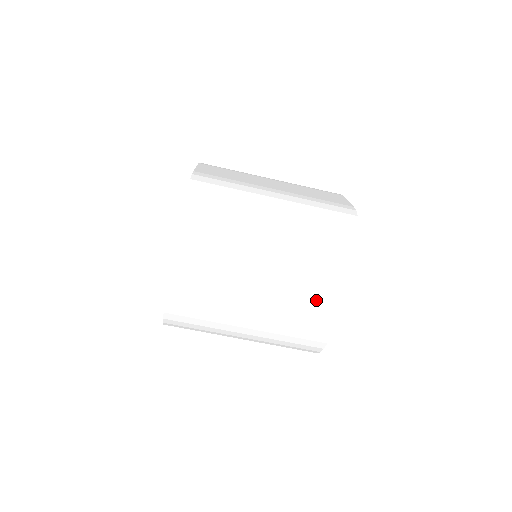
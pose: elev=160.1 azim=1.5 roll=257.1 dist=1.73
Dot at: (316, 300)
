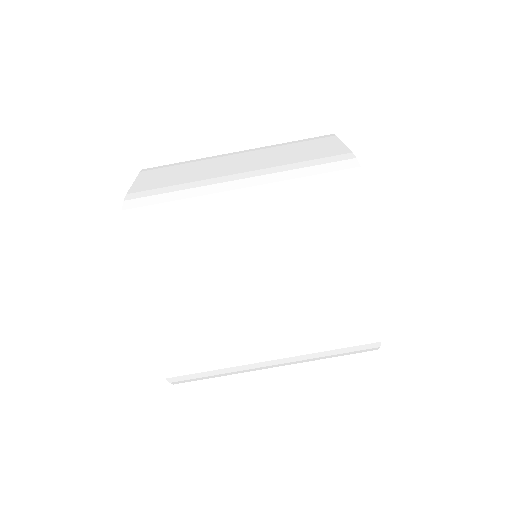
Dot at: (345, 300)
